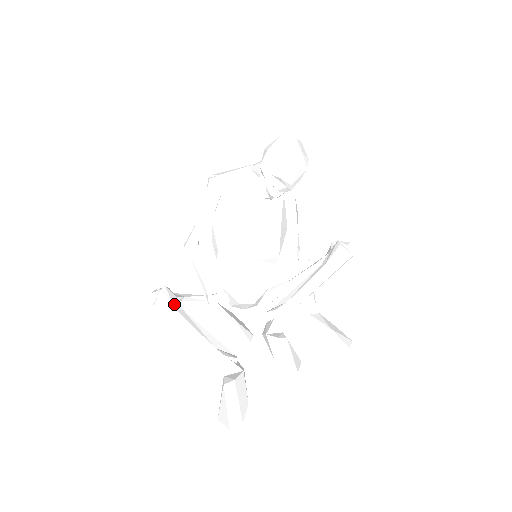
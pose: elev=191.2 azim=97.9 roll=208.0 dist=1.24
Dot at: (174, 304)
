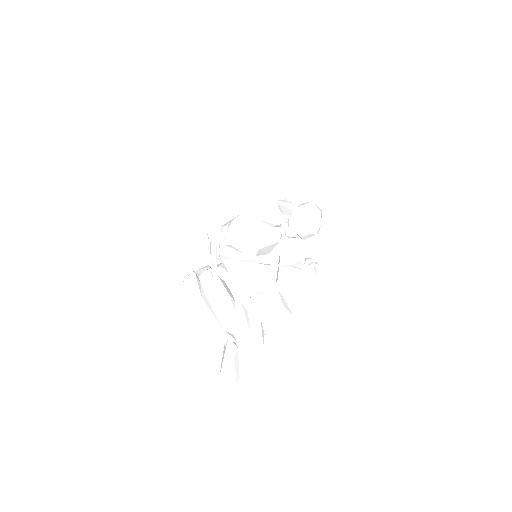
Dot at: (200, 291)
